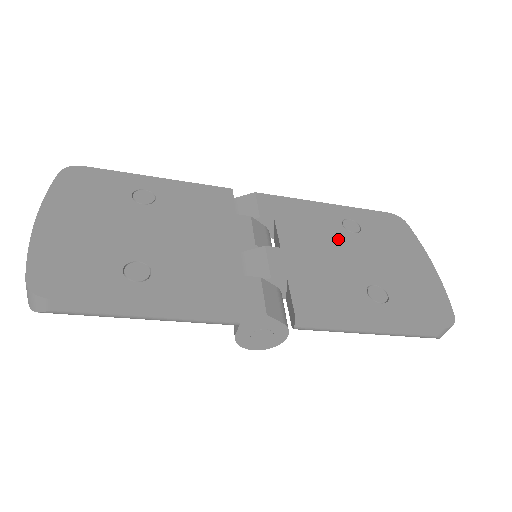
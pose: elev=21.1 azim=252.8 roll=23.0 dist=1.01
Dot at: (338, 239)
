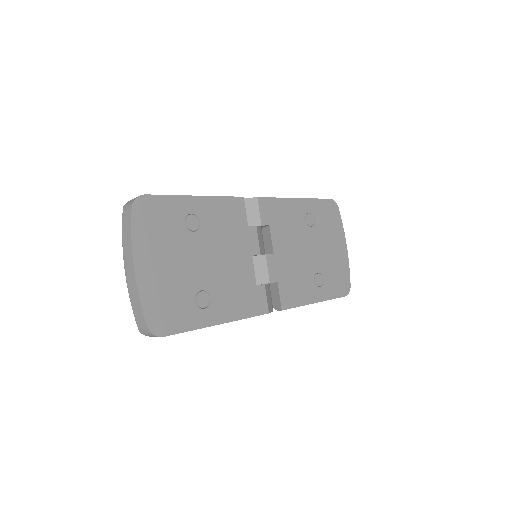
Dot at: (303, 236)
